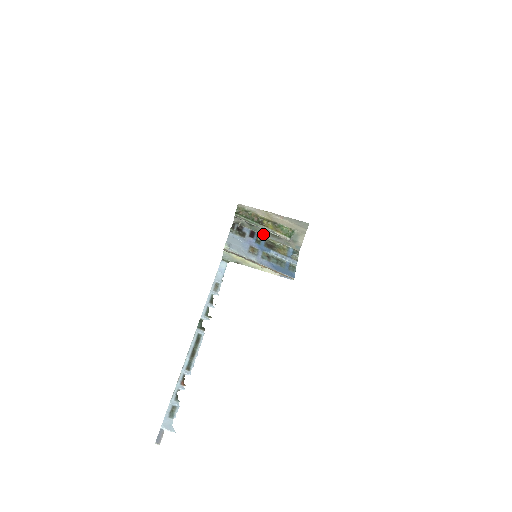
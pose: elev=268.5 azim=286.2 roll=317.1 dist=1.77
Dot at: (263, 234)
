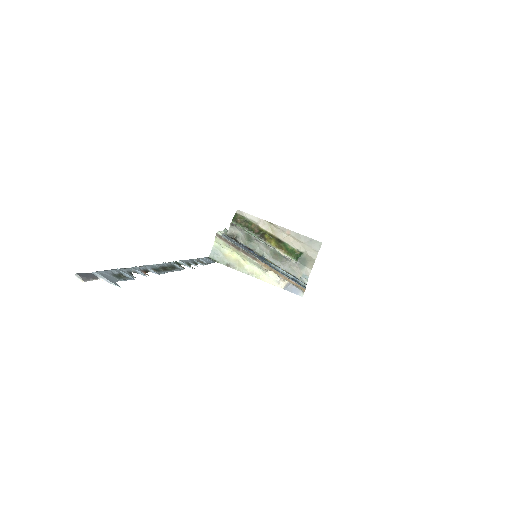
Dot at: (262, 254)
